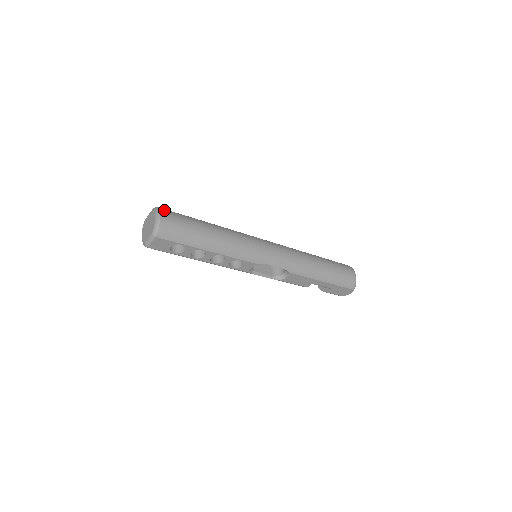
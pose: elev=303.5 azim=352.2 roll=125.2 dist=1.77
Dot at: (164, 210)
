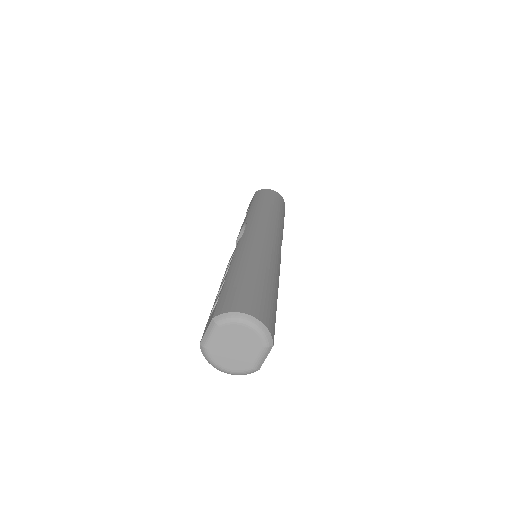
Dot at: (235, 307)
